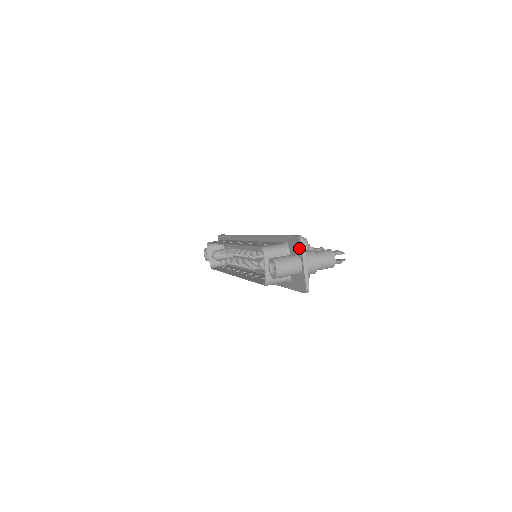
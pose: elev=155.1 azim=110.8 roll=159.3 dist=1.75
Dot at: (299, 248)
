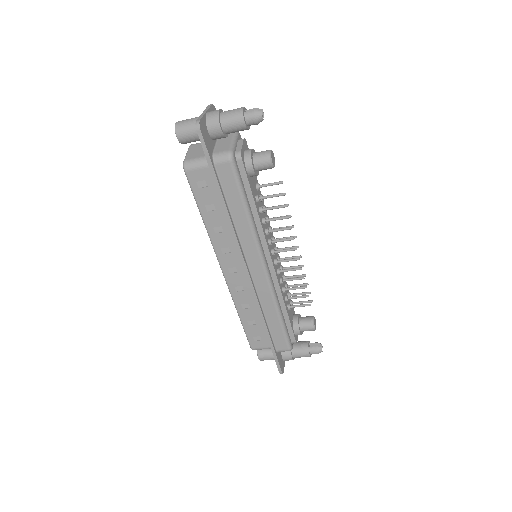
Dot at: occluded
